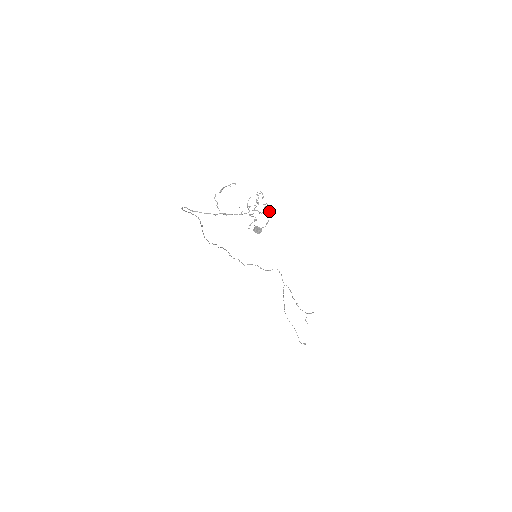
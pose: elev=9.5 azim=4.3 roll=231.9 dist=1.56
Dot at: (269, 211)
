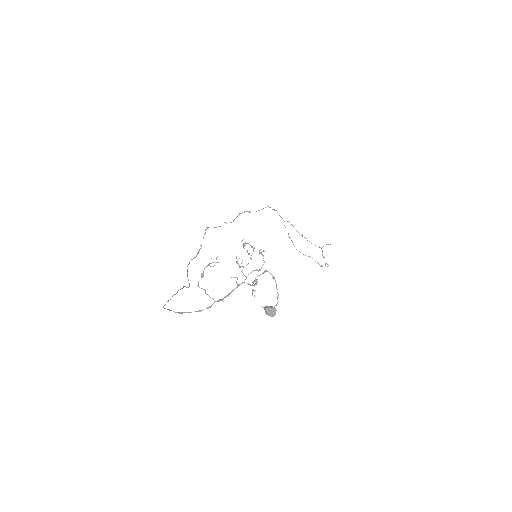
Dot at: occluded
